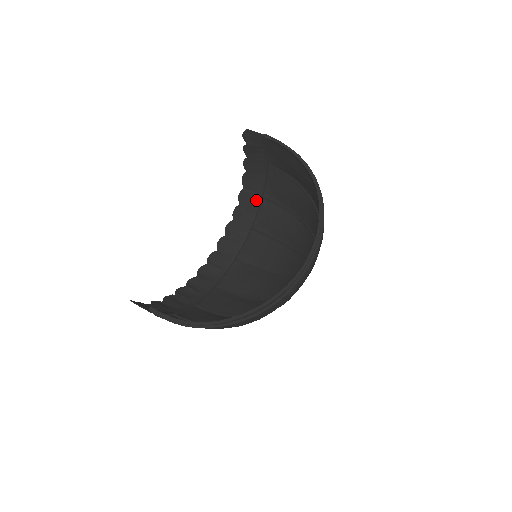
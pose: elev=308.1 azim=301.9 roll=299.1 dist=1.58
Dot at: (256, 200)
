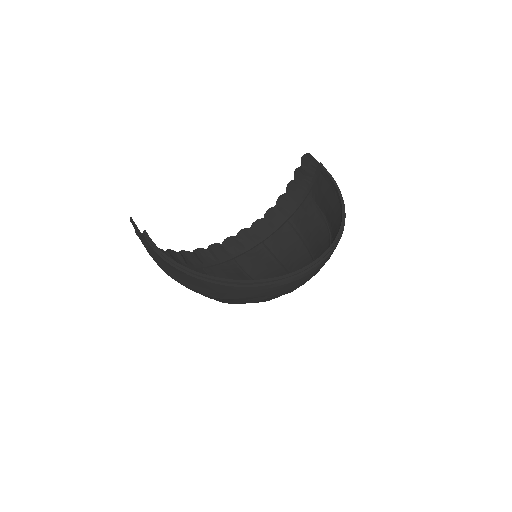
Dot at: (280, 221)
